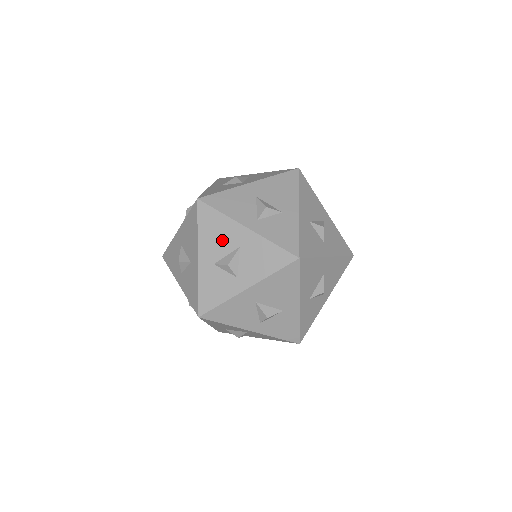
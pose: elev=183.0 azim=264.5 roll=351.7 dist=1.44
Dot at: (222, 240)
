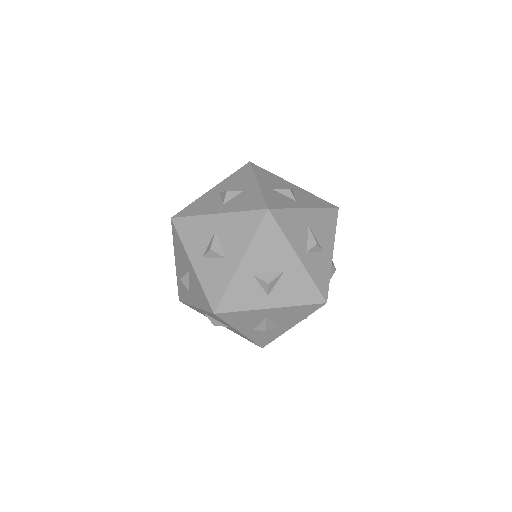
Dot at: (272, 257)
